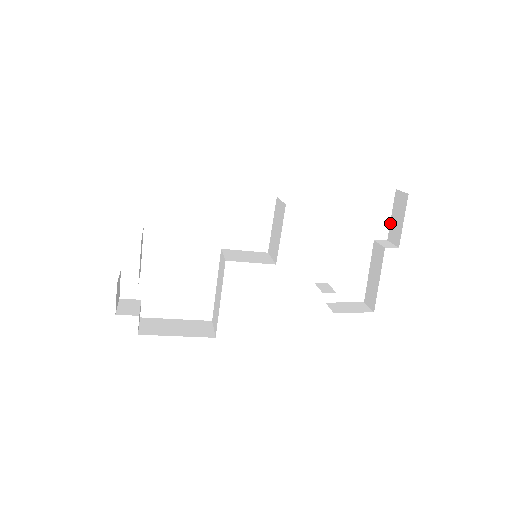
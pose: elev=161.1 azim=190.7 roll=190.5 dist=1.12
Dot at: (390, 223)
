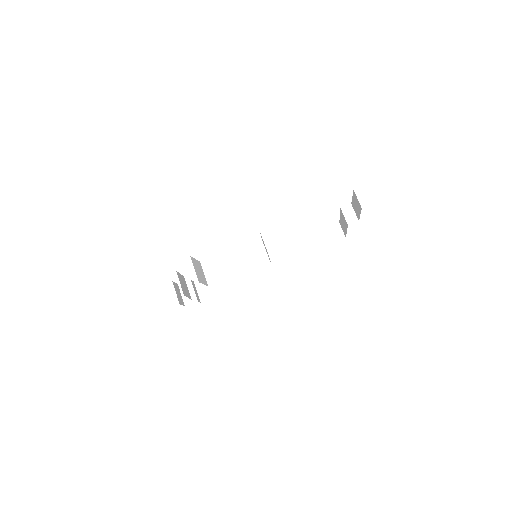
Dot at: (352, 200)
